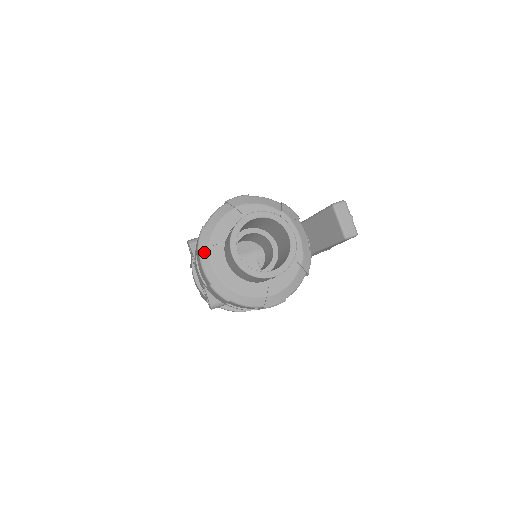
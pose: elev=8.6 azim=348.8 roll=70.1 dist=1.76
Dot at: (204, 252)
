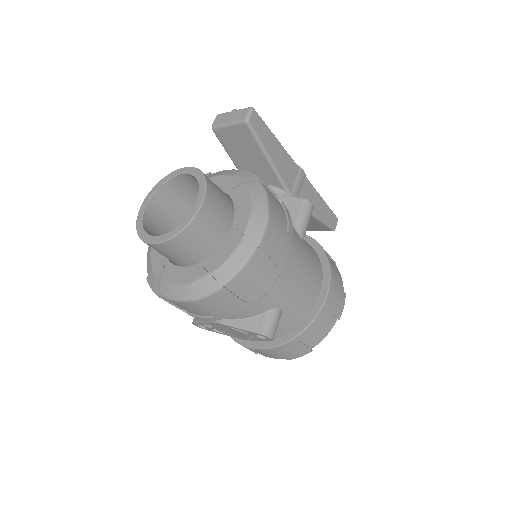
Dot at: (162, 289)
